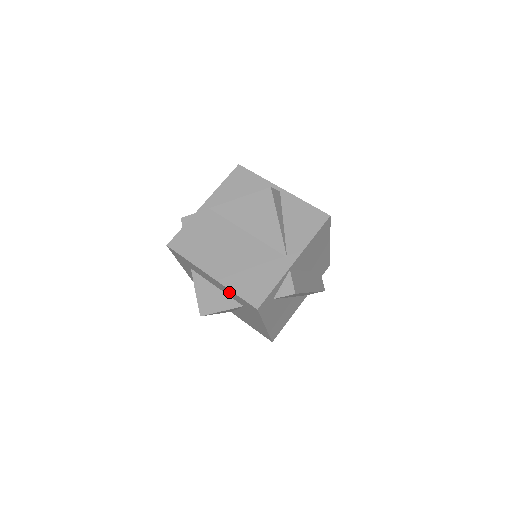
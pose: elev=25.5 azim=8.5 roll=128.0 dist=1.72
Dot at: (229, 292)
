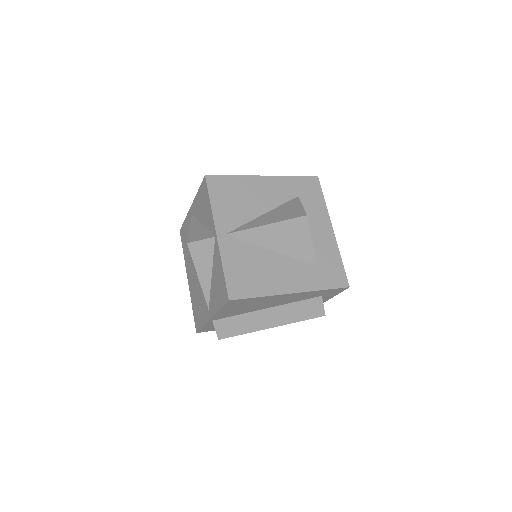
Dot at: occluded
